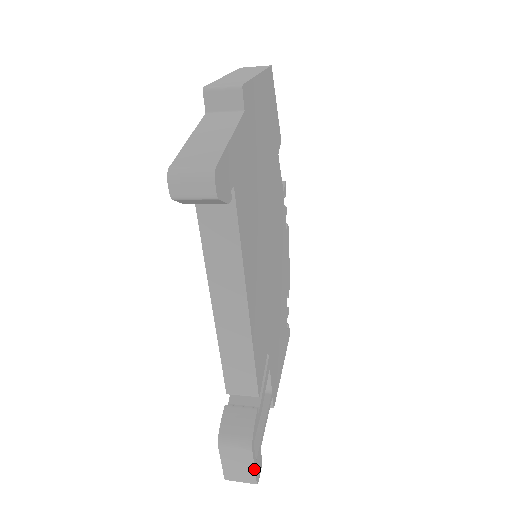
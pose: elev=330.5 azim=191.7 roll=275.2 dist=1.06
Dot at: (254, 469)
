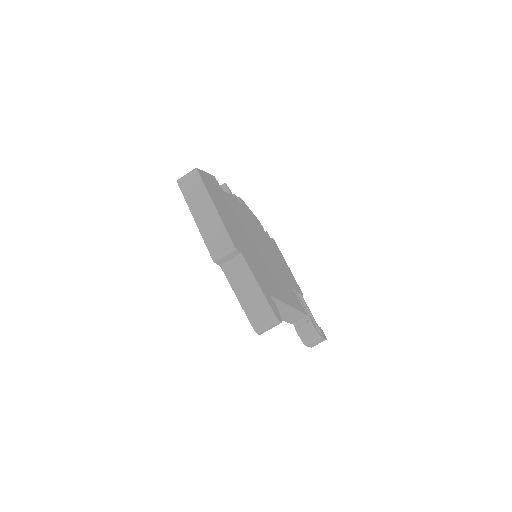
Dot at: (324, 339)
